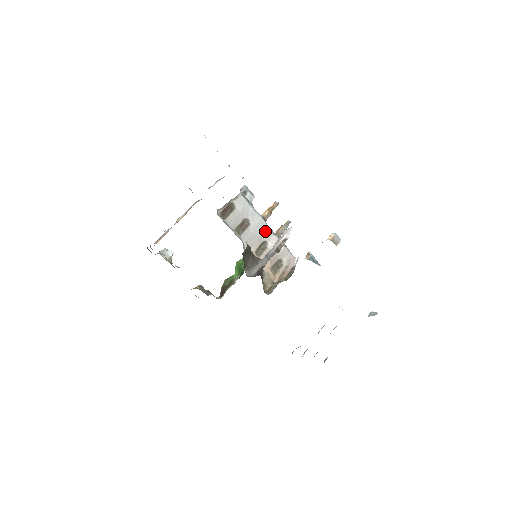
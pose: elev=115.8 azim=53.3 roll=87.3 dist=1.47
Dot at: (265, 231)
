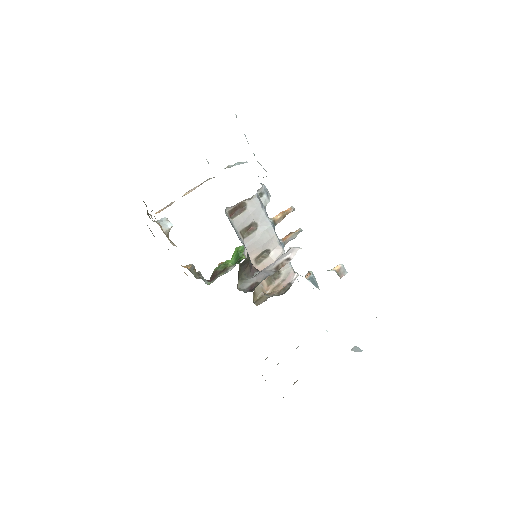
Dot at: (271, 239)
